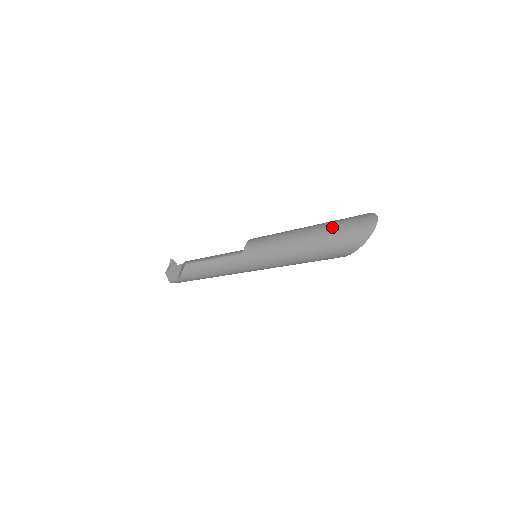
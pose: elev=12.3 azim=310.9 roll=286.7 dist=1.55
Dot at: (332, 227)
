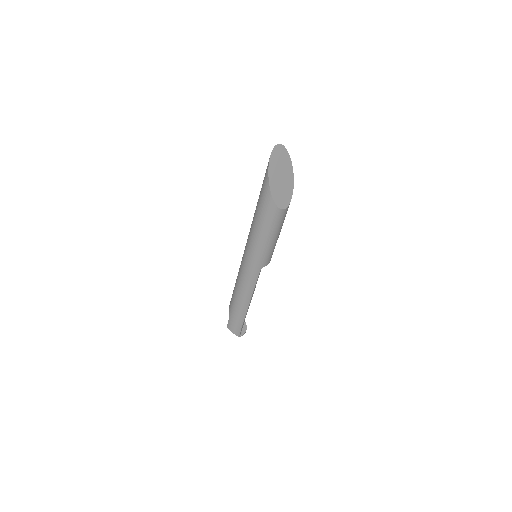
Dot at: occluded
